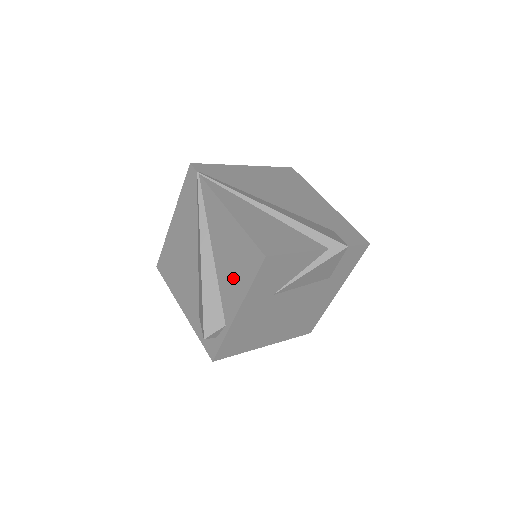
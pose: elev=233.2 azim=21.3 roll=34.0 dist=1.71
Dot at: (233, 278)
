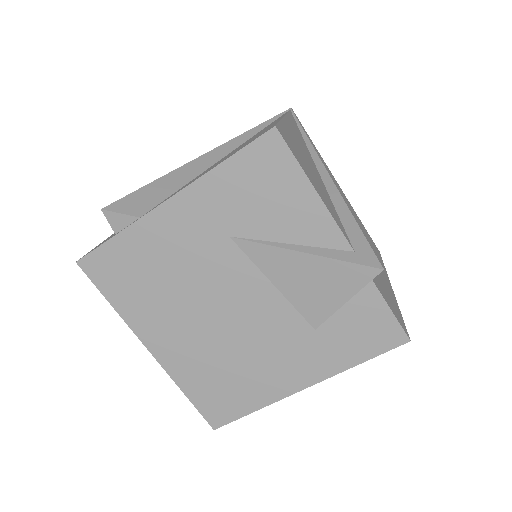
Dot at: occluded
